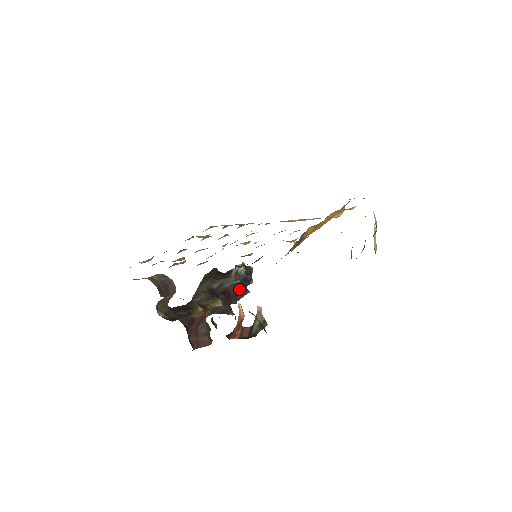
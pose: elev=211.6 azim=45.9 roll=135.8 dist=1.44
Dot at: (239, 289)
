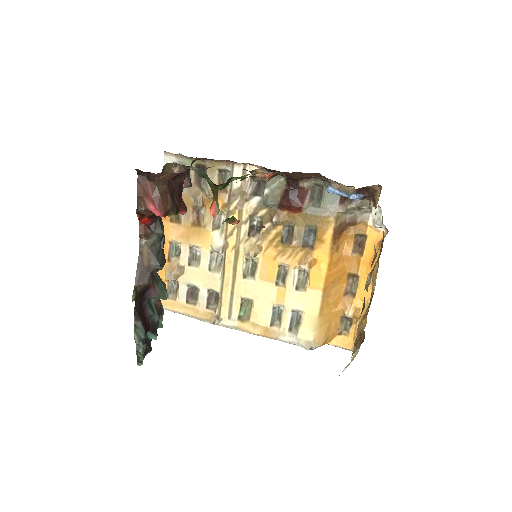
Dot at: (146, 319)
